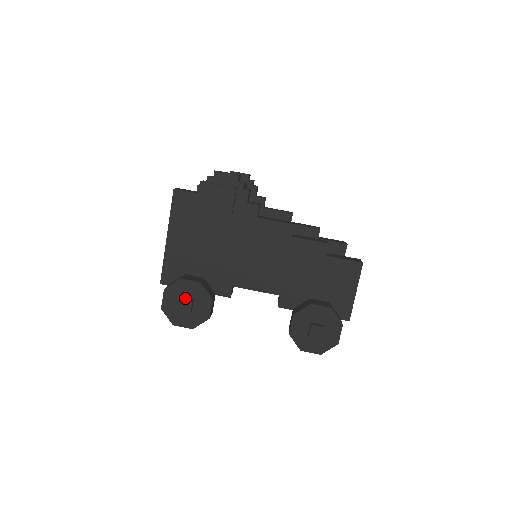
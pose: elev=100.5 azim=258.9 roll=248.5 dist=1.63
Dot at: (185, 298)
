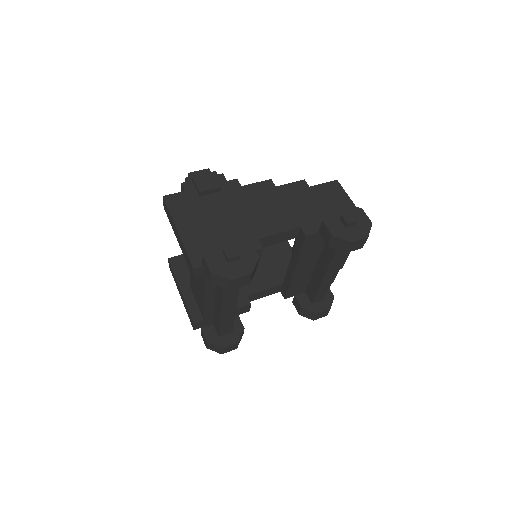
Dot at: (227, 250)
